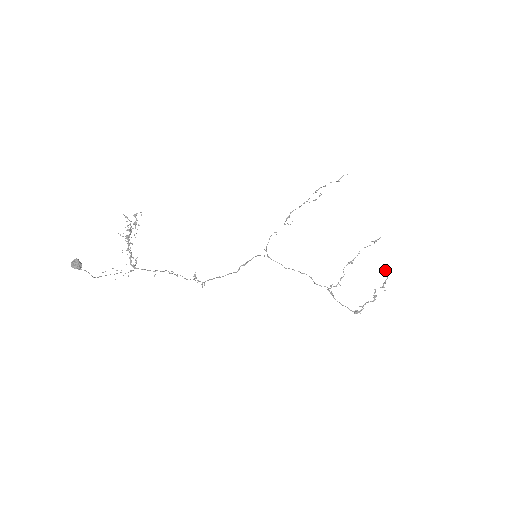
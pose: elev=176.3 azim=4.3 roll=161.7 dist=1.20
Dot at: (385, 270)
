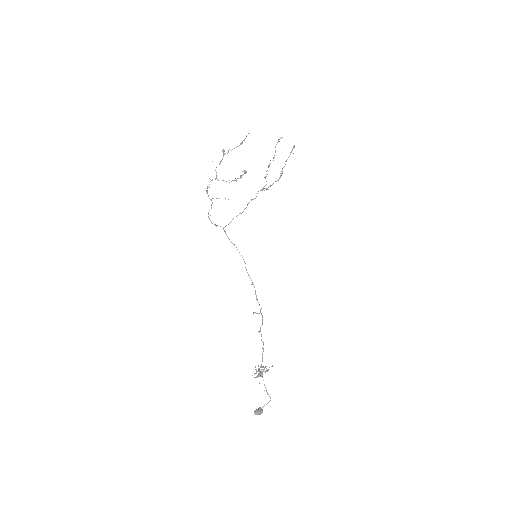
Dot at: (293, 148)
